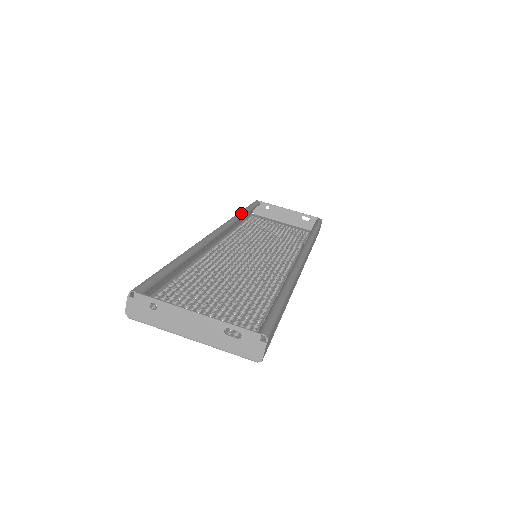
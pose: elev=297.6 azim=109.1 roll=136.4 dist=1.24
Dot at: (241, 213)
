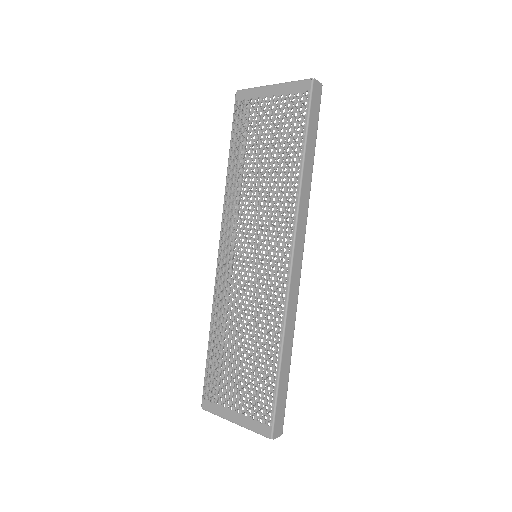
Dot at: occluded
